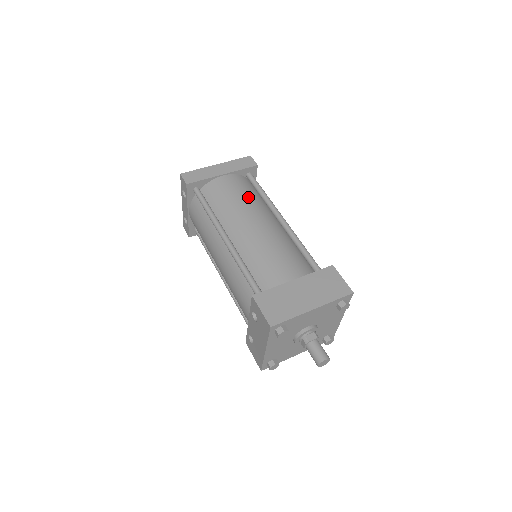
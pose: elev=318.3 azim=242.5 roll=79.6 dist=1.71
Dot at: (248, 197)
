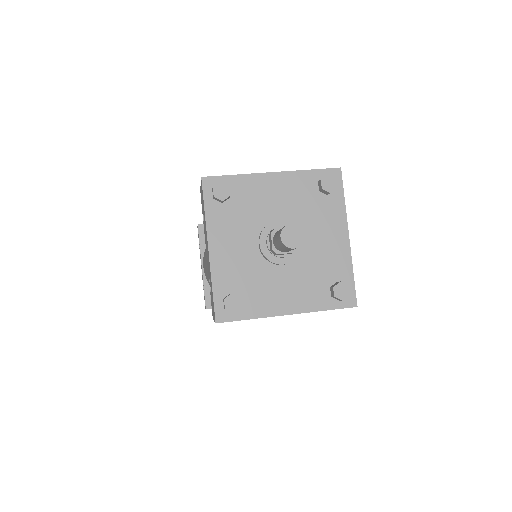
Dot at: occluded
